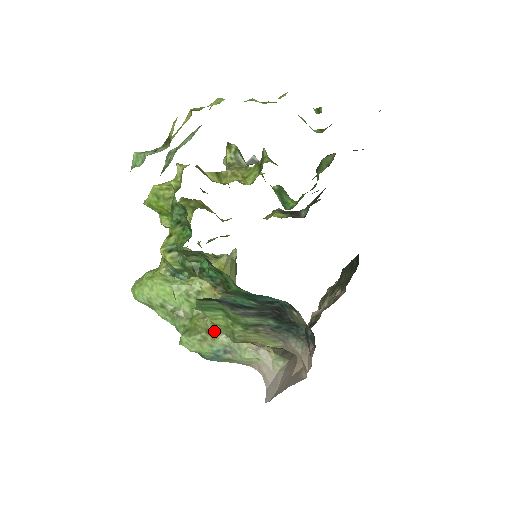
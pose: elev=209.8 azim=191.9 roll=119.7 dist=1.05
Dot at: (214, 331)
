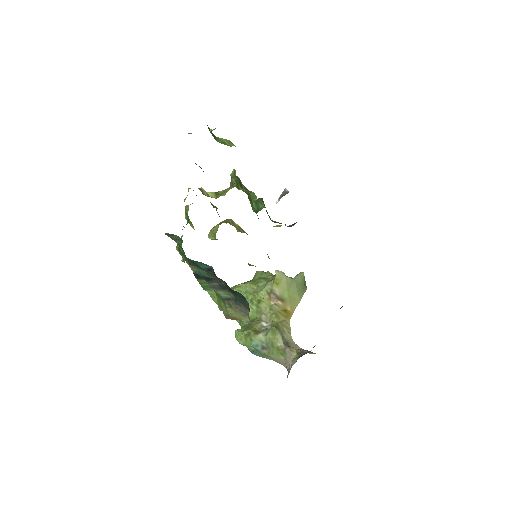
Dot at: occluded
